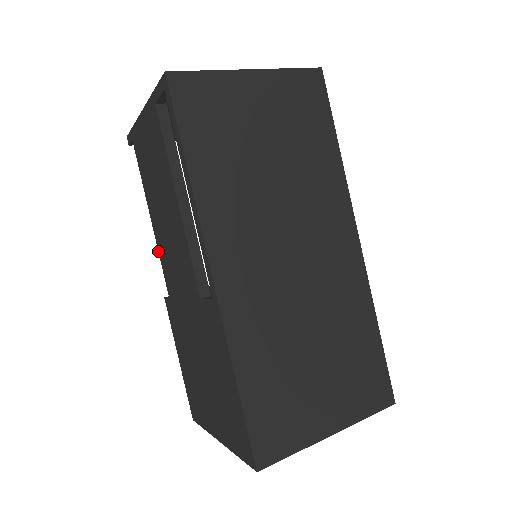
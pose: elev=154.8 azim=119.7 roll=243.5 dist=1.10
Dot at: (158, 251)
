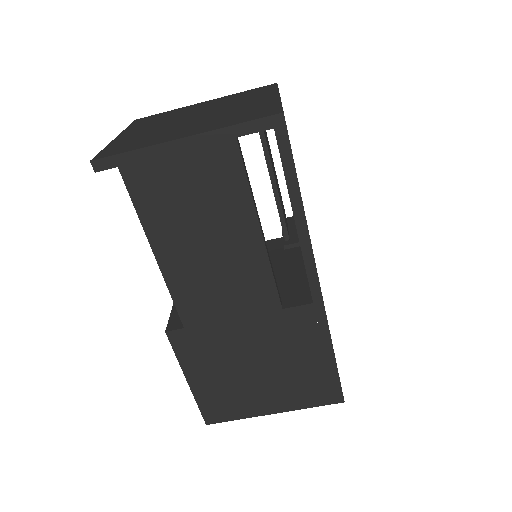
Dot at: (167, 287)
